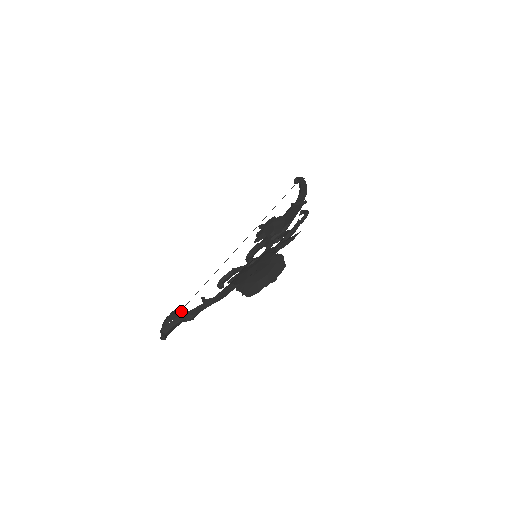
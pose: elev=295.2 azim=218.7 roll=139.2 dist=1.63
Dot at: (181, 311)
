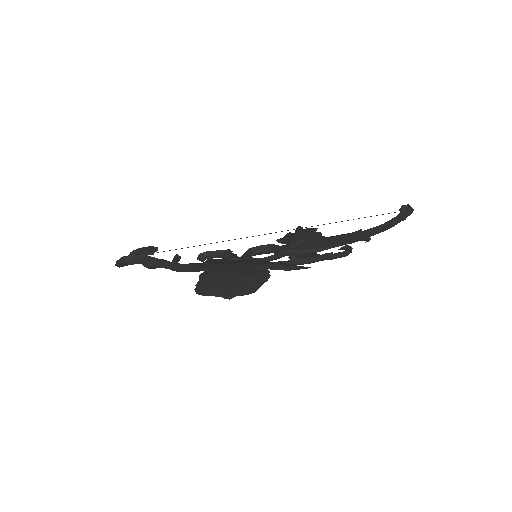
Dot at: (153, 252)
